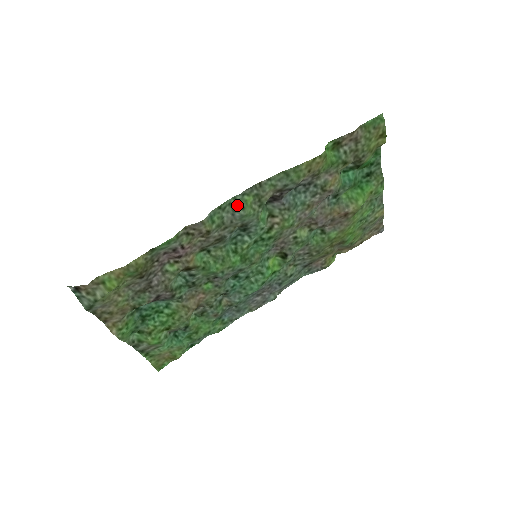
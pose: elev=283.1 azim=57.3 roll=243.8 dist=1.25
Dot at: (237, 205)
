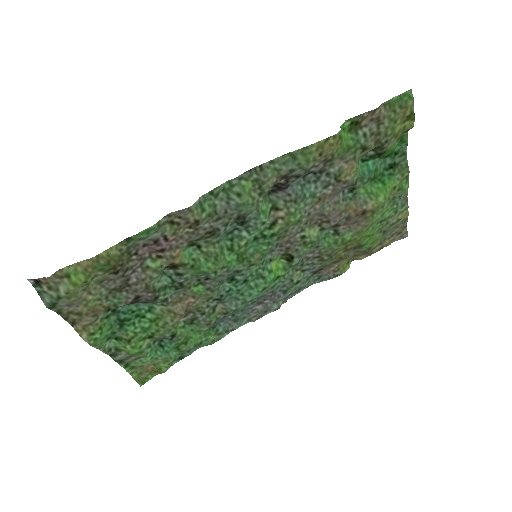
Dot at: (233, 191)
